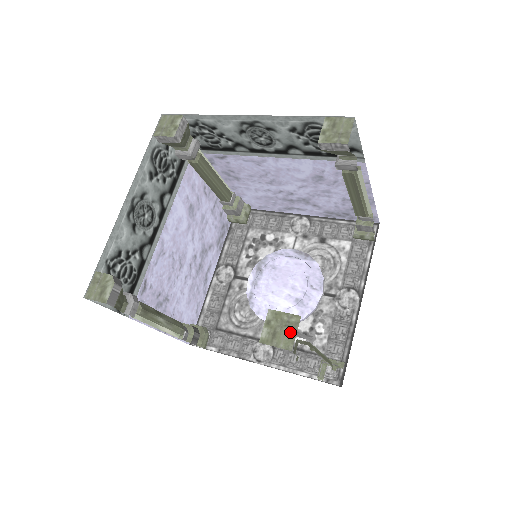
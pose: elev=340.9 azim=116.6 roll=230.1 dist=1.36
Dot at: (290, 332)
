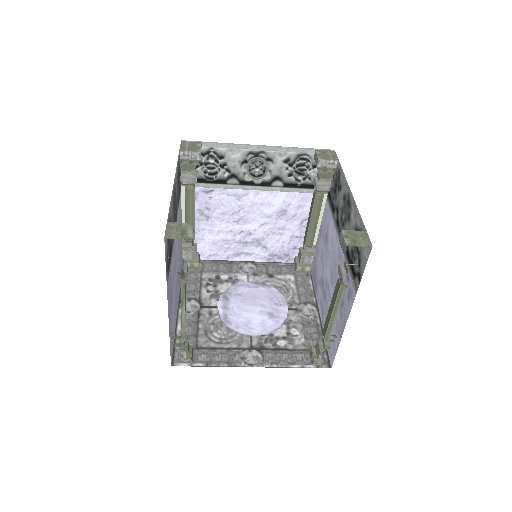
Dot at: (364, 239)
